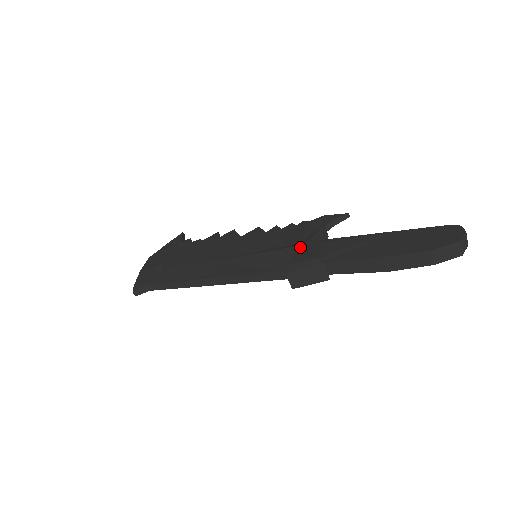
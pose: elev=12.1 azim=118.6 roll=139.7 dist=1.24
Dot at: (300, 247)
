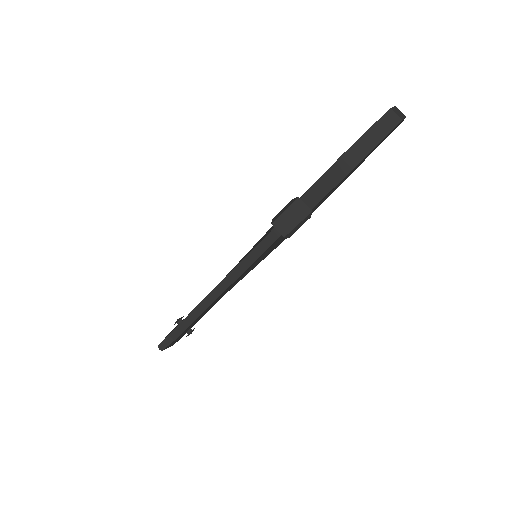
Dot at: occluded
